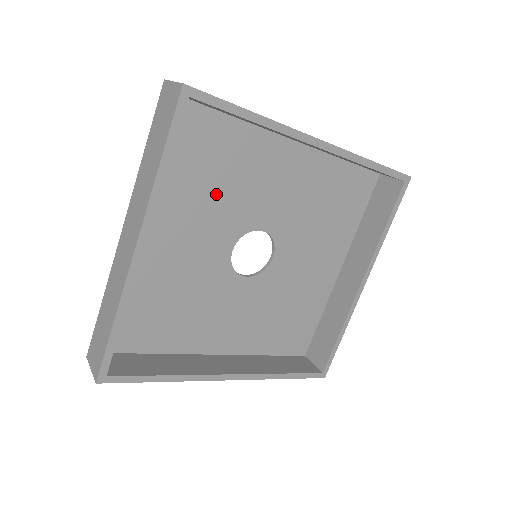
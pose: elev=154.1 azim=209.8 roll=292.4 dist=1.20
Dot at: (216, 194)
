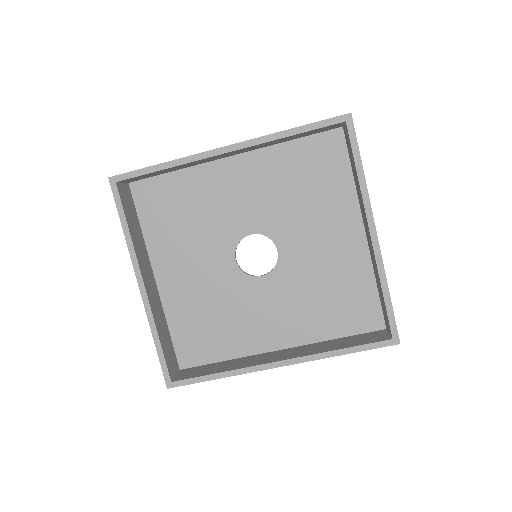
Dot at: (196, 227)
